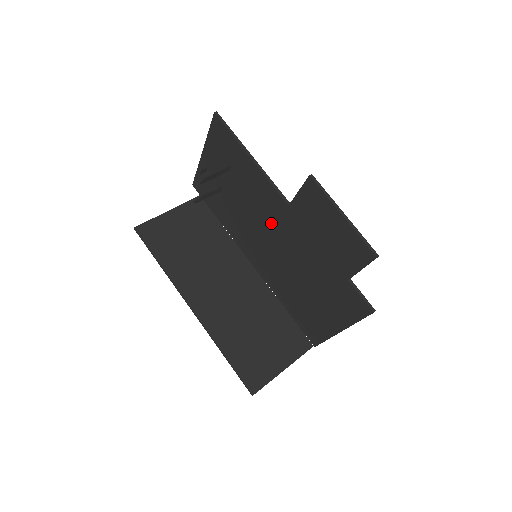
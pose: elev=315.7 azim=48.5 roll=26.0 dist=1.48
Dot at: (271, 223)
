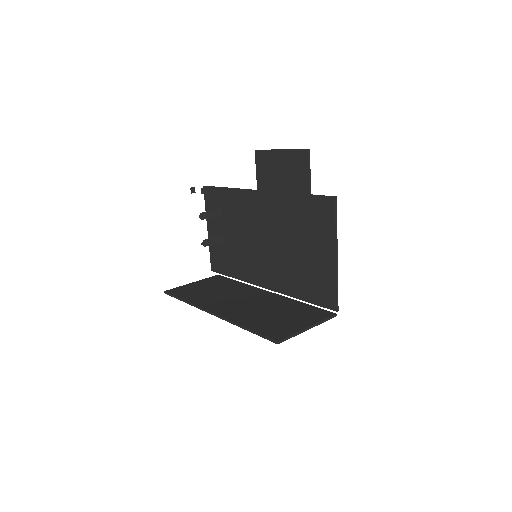
Dot at: (257, 223)
